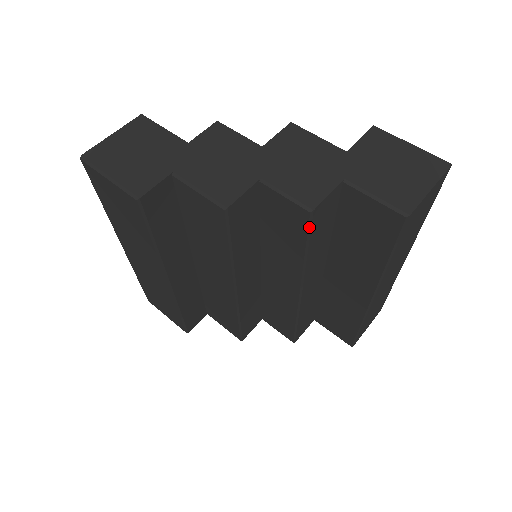
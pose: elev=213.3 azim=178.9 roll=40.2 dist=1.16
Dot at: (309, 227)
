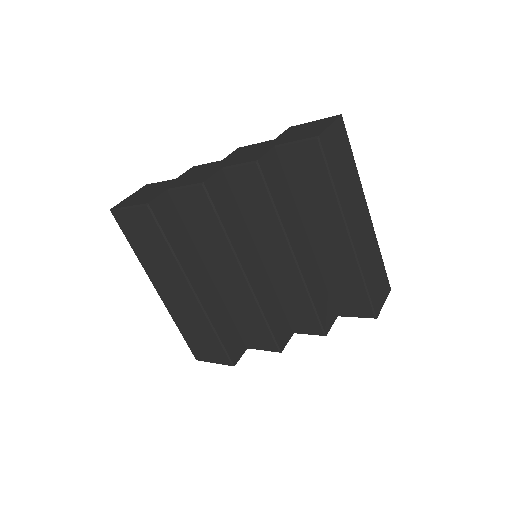
Dot at: (263, 178)
